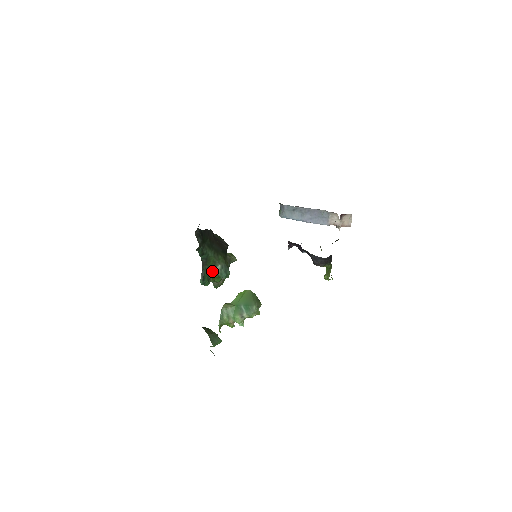
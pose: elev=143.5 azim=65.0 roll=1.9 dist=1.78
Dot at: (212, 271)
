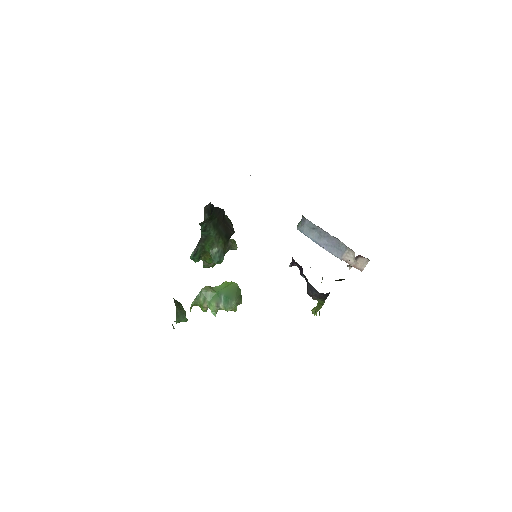
Dot at: (207, 250)
